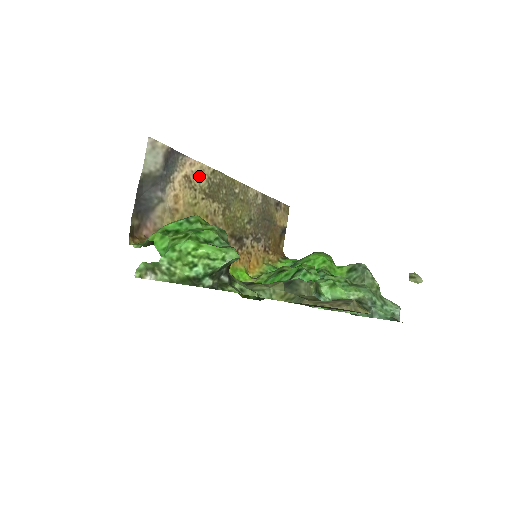
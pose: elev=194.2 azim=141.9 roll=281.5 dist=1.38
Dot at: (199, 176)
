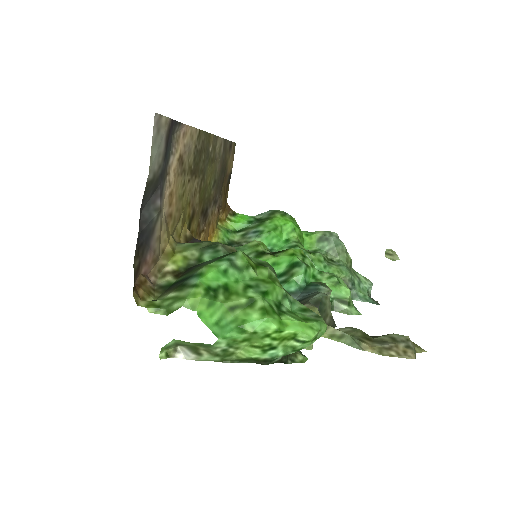
Dot at: (189, 149)
